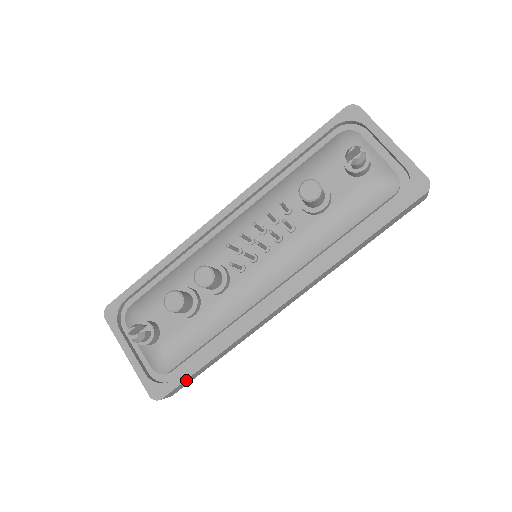
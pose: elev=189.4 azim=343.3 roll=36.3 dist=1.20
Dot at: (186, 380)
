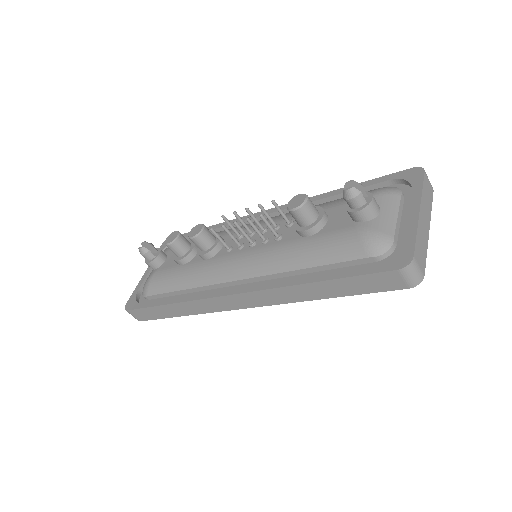
Dot at: (145, 309)
